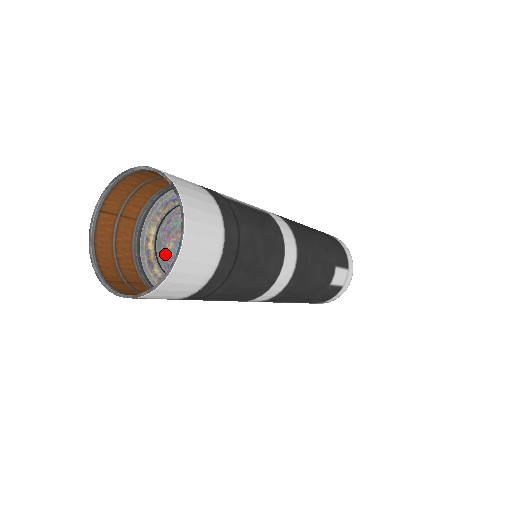
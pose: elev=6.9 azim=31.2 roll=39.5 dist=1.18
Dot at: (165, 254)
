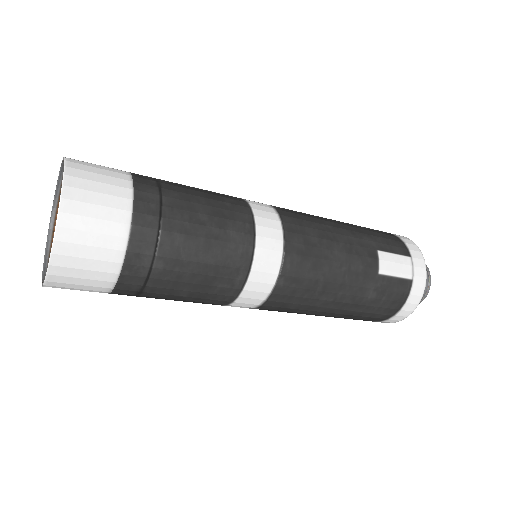
Dot at: occluded
